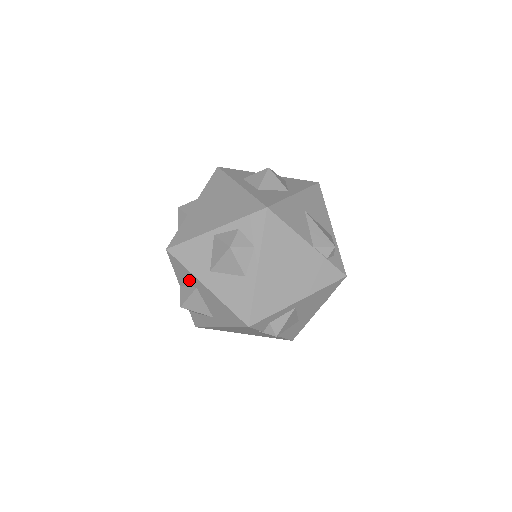
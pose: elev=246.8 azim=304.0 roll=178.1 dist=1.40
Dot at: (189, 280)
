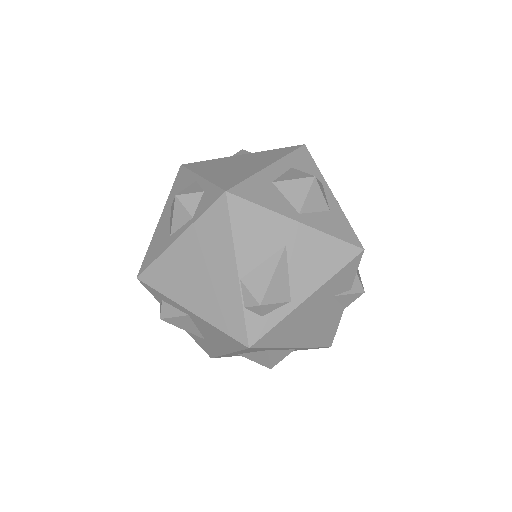
Dot at: occluded
